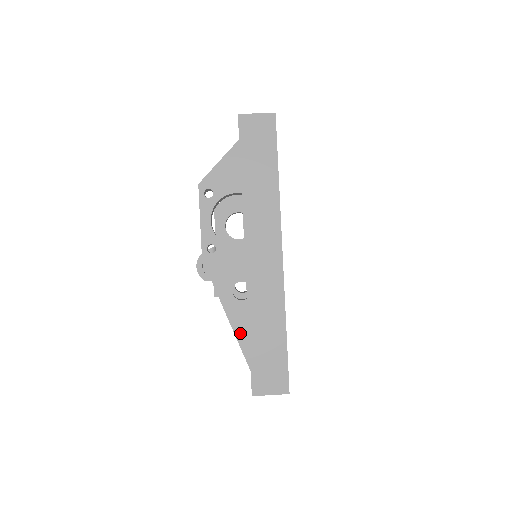
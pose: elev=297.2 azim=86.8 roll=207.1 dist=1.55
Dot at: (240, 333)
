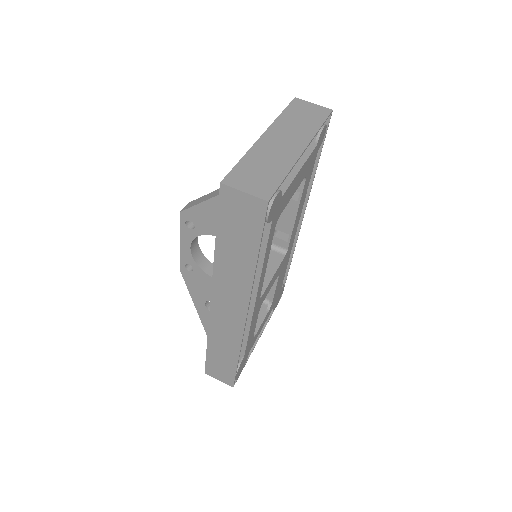
Dot at: occluded
